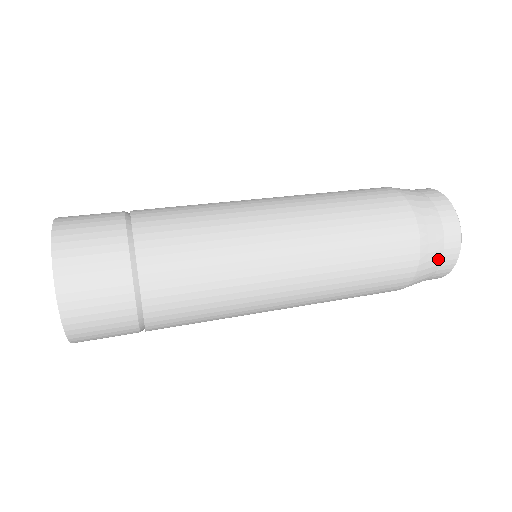
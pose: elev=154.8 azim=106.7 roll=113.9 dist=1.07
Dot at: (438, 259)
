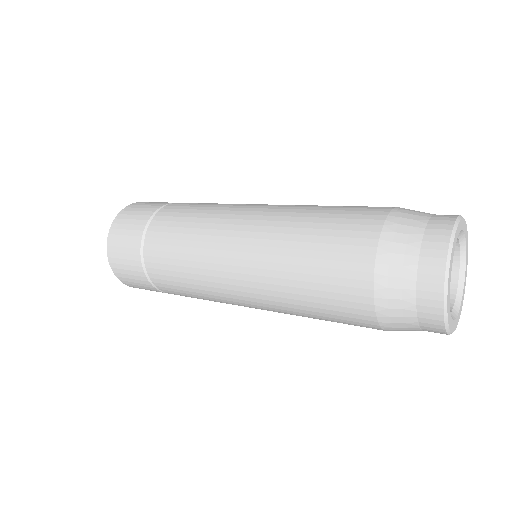
Dot at: (416, 236)
